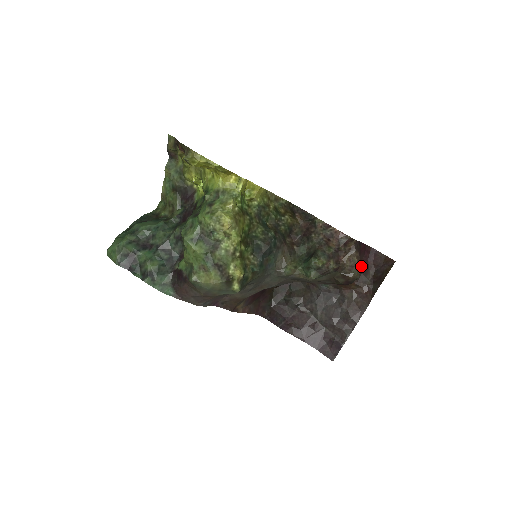
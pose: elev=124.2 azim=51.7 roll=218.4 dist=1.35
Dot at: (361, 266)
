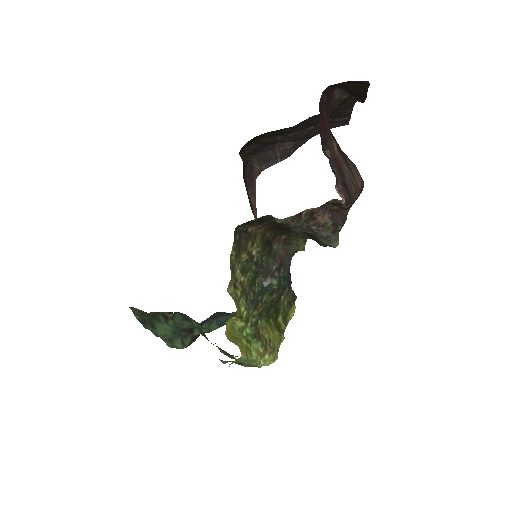
Dot at: (361, 183)
